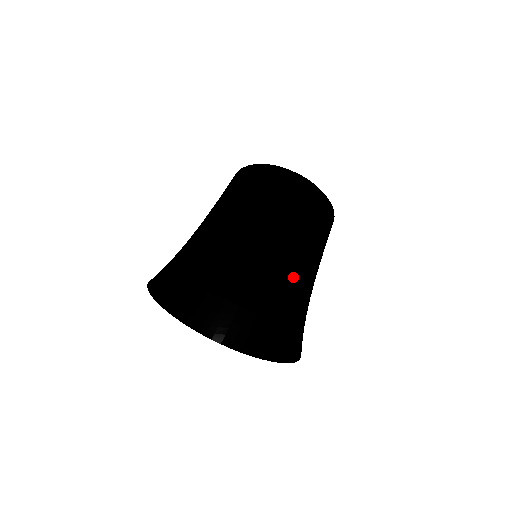
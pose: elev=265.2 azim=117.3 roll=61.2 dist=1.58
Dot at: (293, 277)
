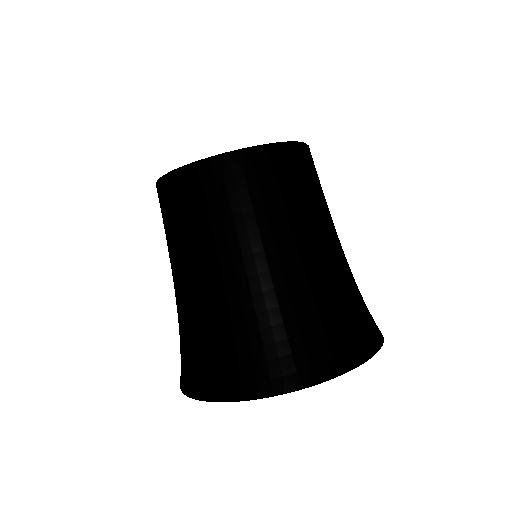
Dot at: (301, 299)
